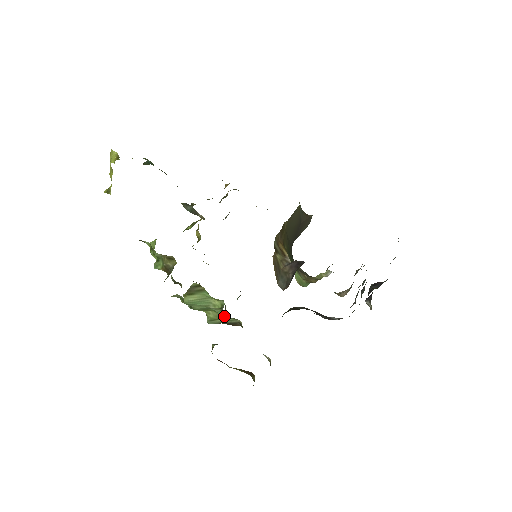
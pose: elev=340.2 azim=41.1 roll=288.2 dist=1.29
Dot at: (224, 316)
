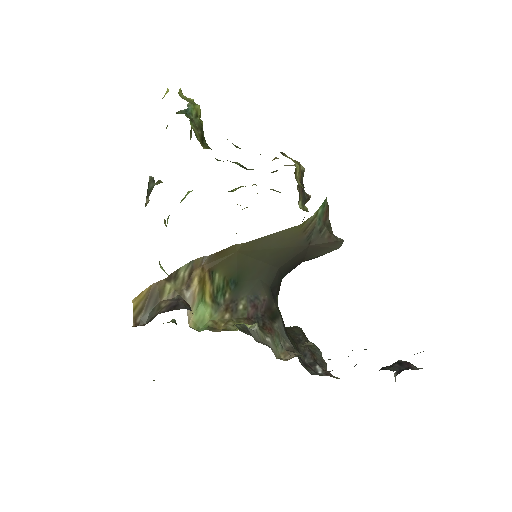
Dot at: occluded
